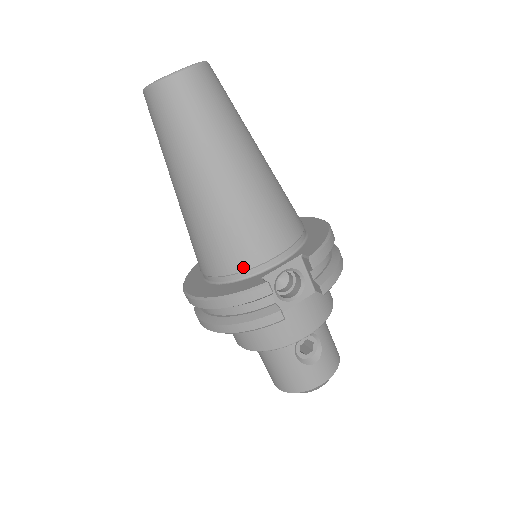
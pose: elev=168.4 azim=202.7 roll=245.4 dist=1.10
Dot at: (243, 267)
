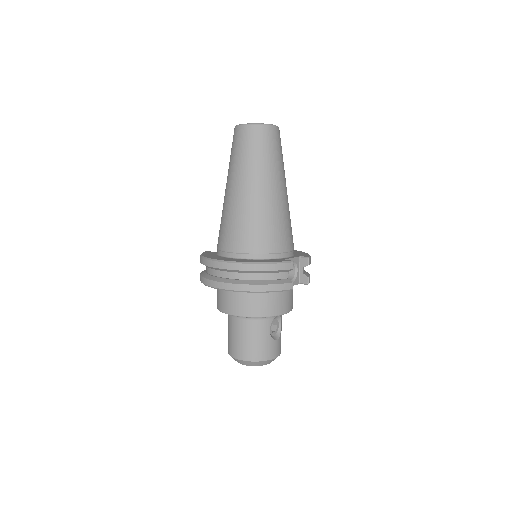
Dot at: (272, 251)
